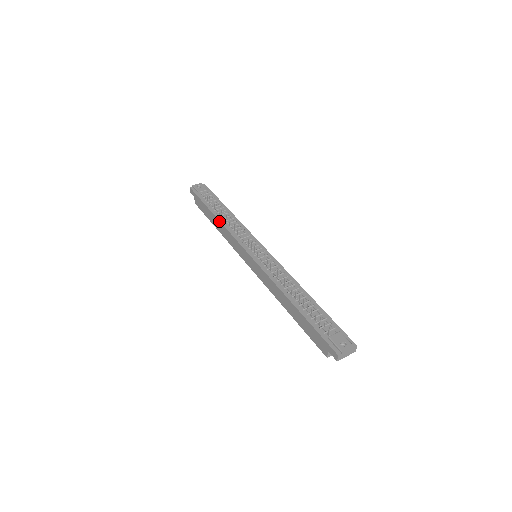
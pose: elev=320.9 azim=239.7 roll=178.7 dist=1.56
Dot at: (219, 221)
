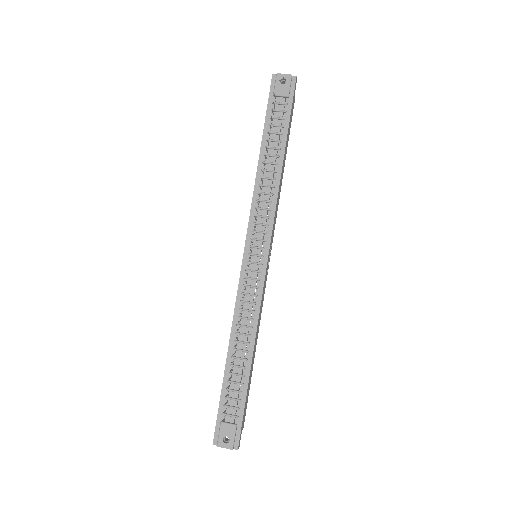
Dot at: occluded
